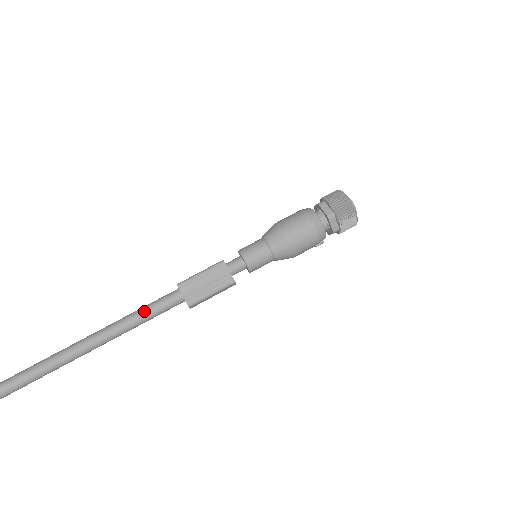
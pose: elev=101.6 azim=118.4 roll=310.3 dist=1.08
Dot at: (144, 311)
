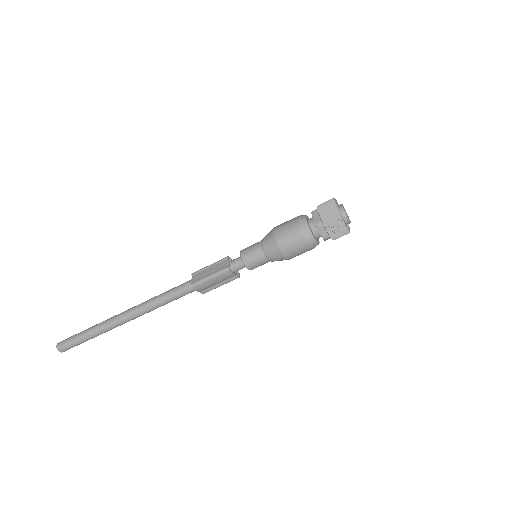
Dot at: (168, 300)
